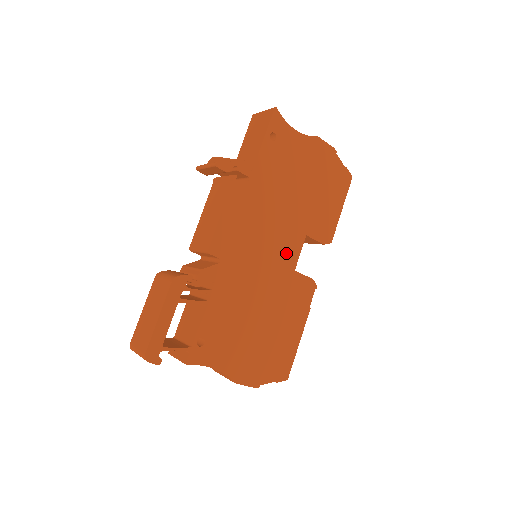
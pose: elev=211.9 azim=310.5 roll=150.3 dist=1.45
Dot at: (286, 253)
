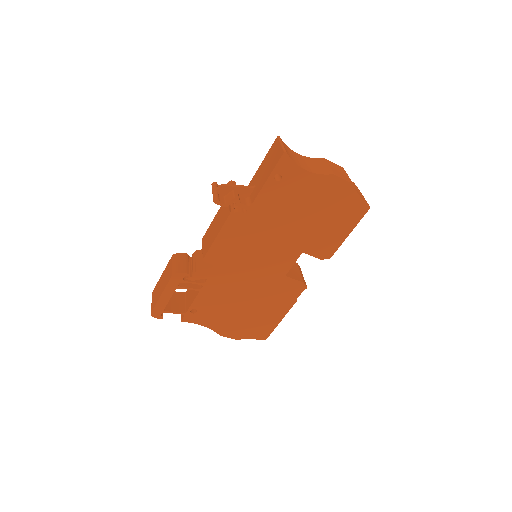
Dot at: (278, 264)
